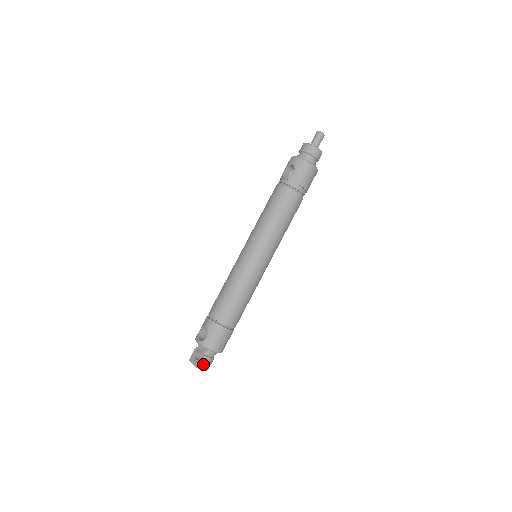
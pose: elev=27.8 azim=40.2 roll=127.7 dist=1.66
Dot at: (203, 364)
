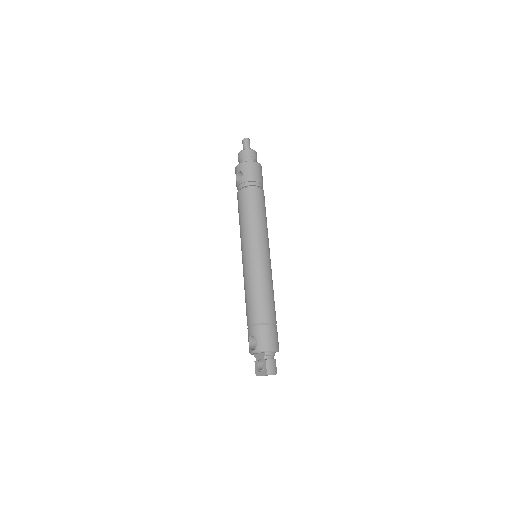
Dot at: (269, 368)
